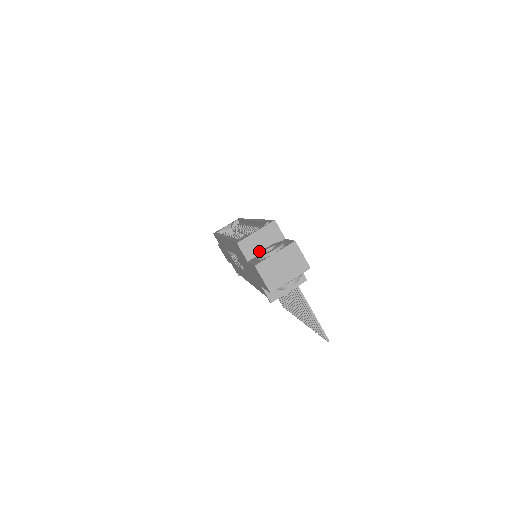
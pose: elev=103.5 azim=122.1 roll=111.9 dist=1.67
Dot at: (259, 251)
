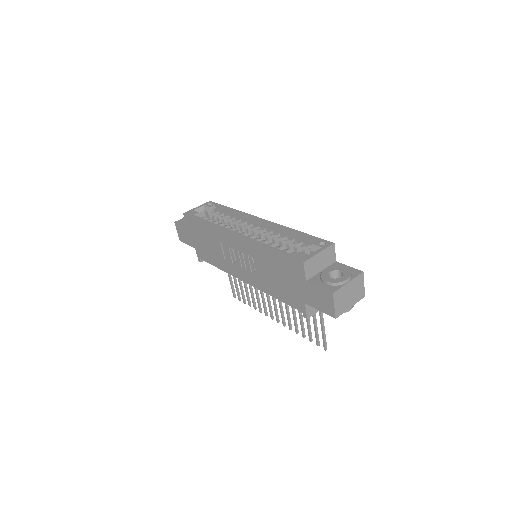
Dot at: (316, 271)
